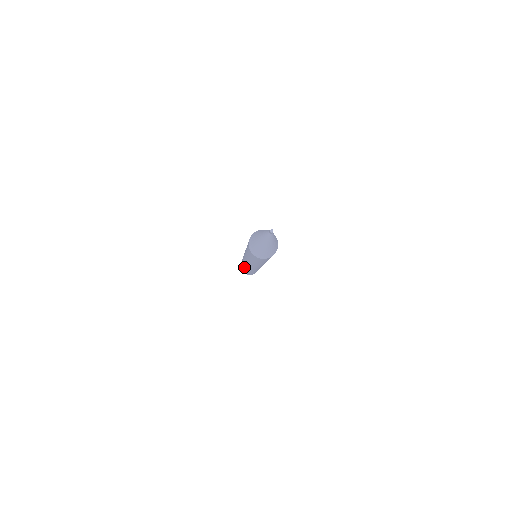
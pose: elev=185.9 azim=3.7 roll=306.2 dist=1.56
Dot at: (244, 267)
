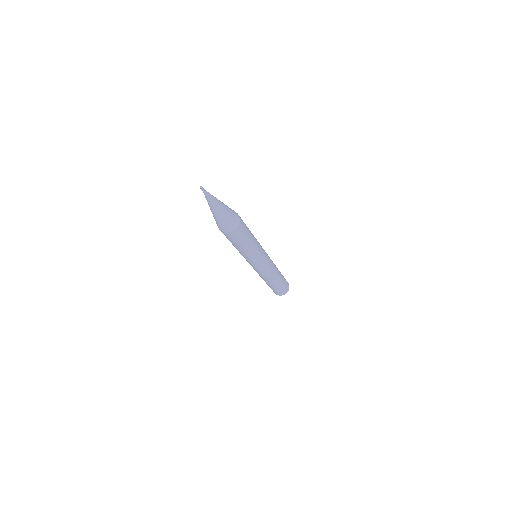
Dot at: (268, 281)
